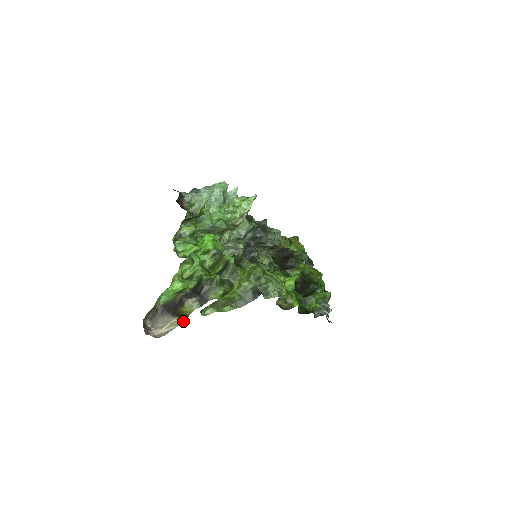
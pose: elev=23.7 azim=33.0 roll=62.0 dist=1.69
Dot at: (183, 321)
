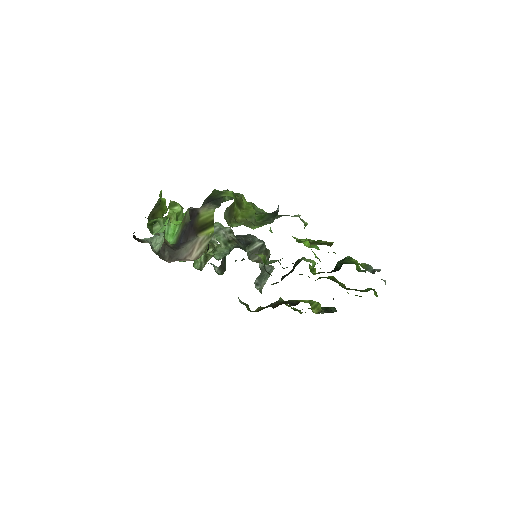
Dot at: (212, 232)
